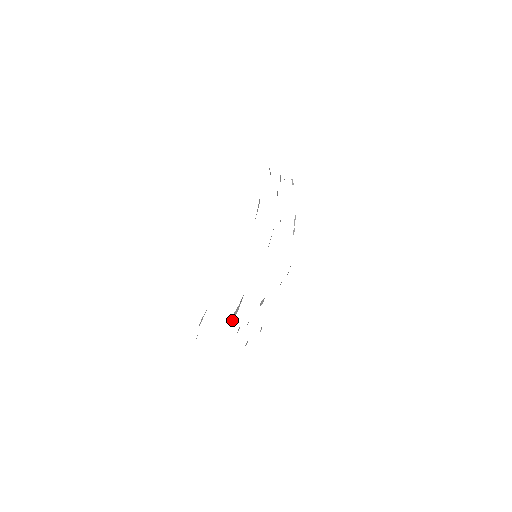
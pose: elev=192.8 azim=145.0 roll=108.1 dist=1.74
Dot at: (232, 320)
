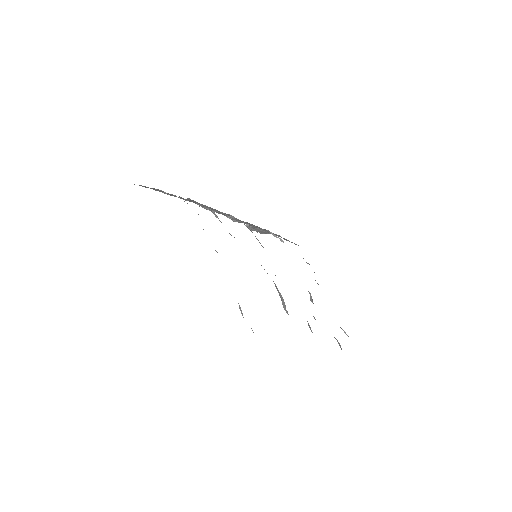
Dot at: occluded
